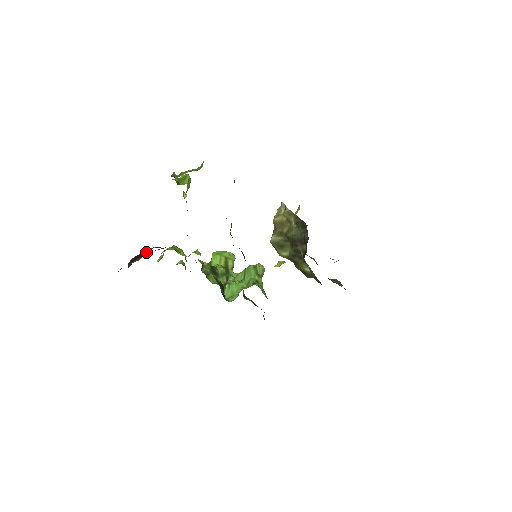
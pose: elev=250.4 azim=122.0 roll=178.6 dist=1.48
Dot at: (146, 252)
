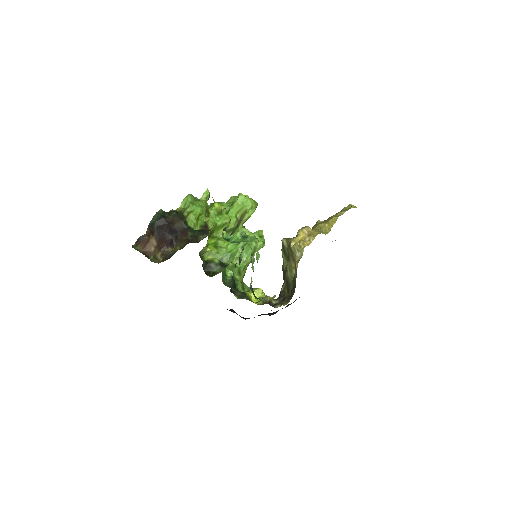
Dot at: (160, 251)
